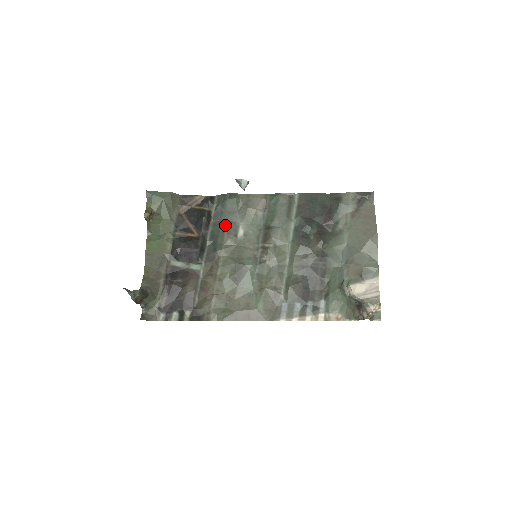
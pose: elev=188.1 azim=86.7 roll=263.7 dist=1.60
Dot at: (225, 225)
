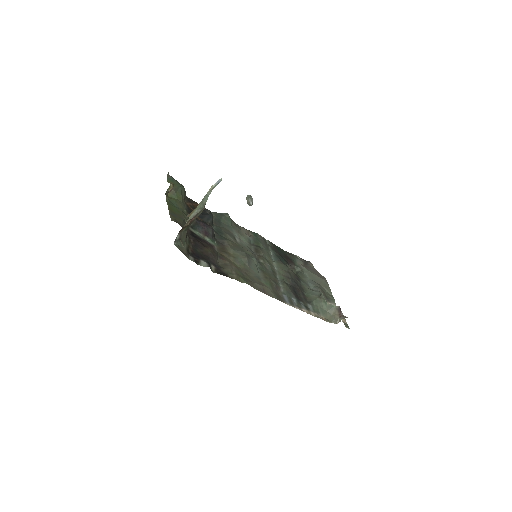
Dot at: (225, 230)
